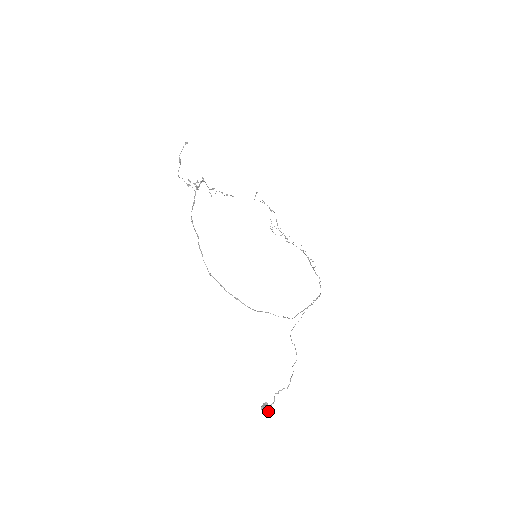
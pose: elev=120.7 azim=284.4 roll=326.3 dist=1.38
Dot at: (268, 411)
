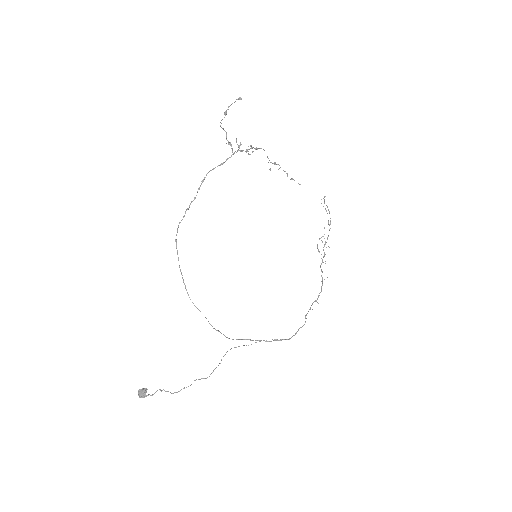
Dot at: (143, 397)
